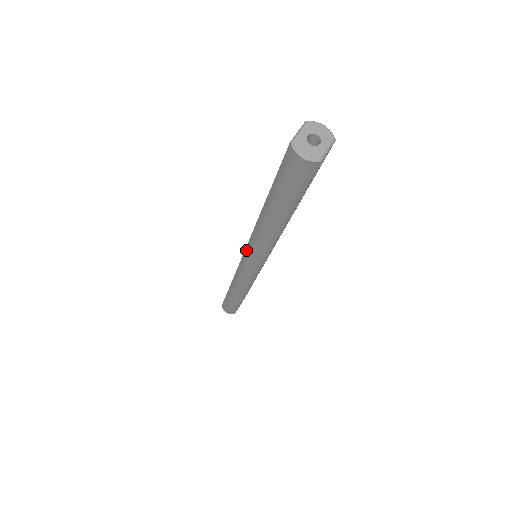
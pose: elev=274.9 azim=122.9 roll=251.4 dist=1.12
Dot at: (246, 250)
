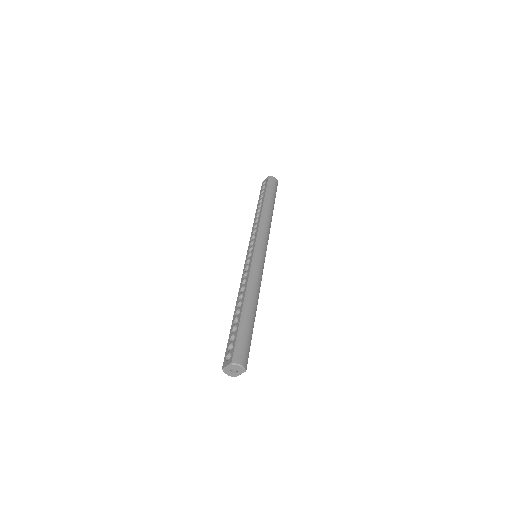
Dot at: (244, 268)
